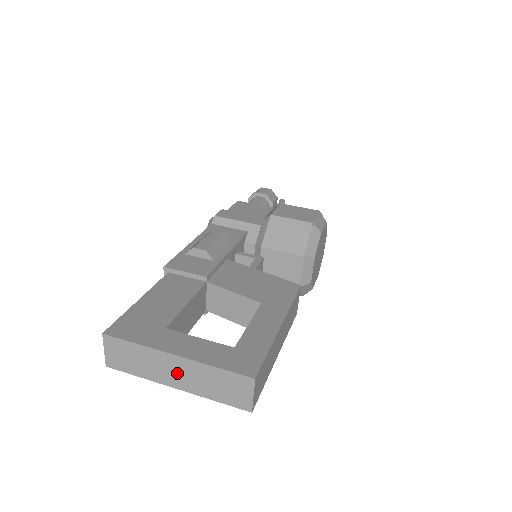
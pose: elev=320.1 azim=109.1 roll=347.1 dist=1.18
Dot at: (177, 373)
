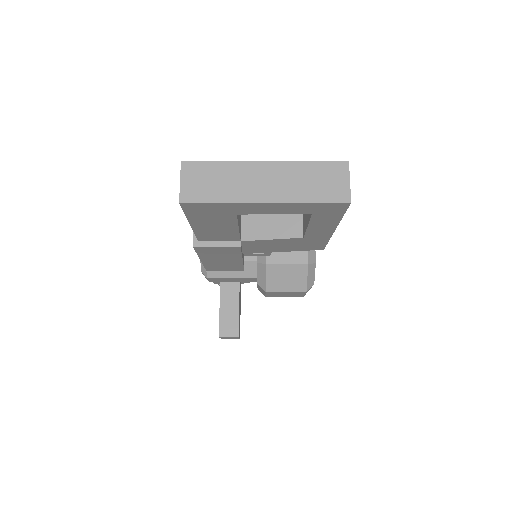
Dot at: (267, 182)
